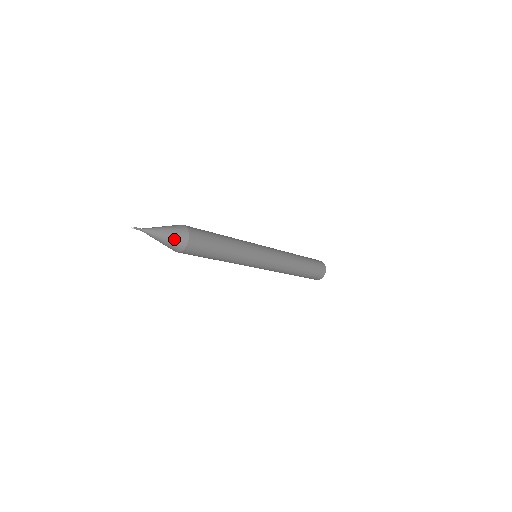
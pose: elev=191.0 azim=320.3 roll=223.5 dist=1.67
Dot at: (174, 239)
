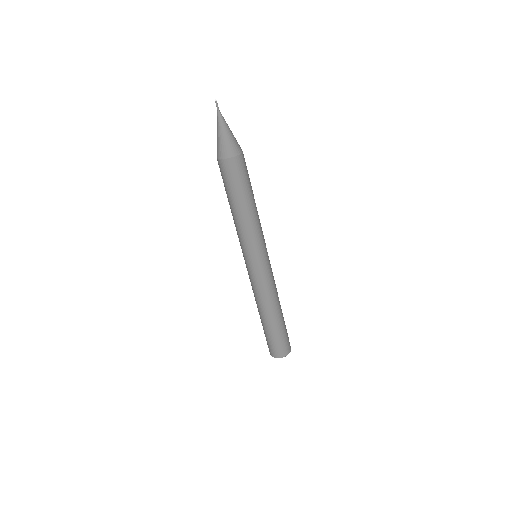
Dot at: (235, 140)
